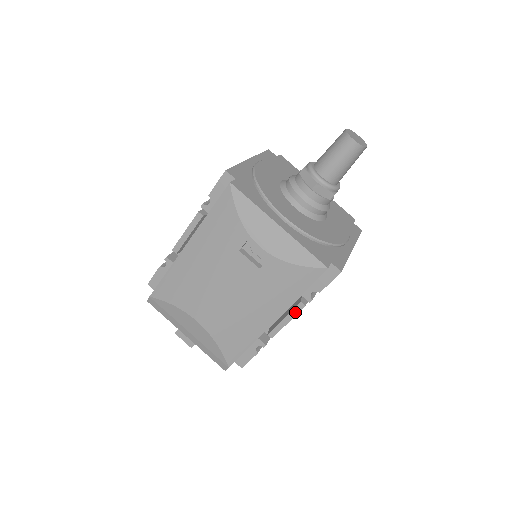
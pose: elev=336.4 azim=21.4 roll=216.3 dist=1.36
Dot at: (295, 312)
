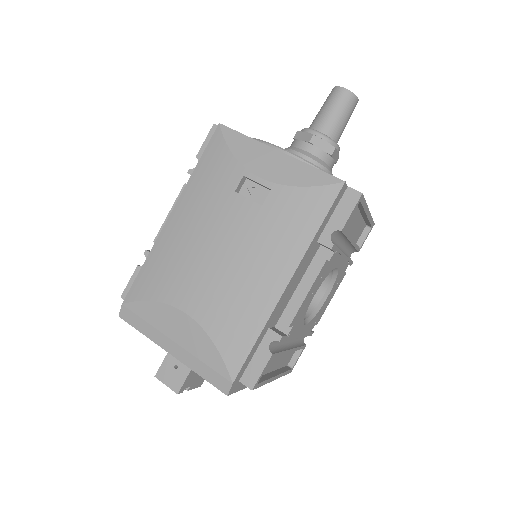
Dot at: (314, 274)
